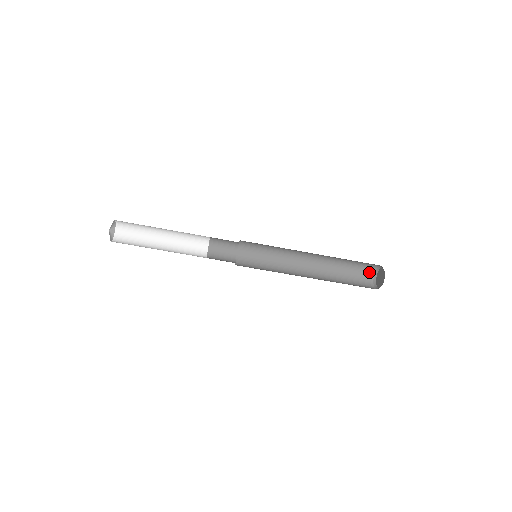
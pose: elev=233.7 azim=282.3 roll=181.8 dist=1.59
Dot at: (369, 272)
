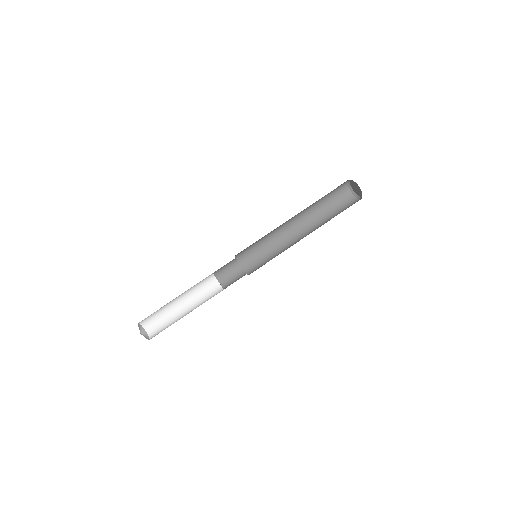
Dot at: (345, 192)
